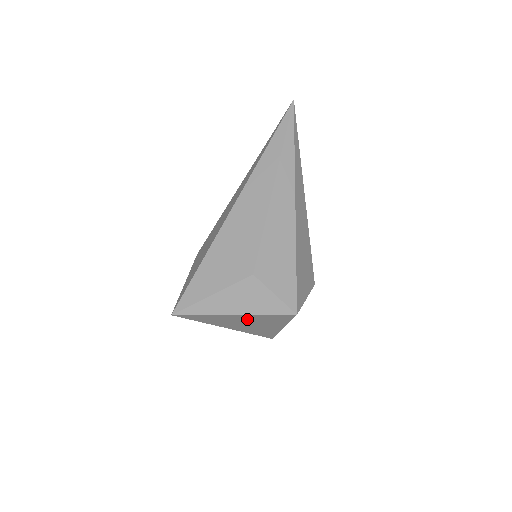
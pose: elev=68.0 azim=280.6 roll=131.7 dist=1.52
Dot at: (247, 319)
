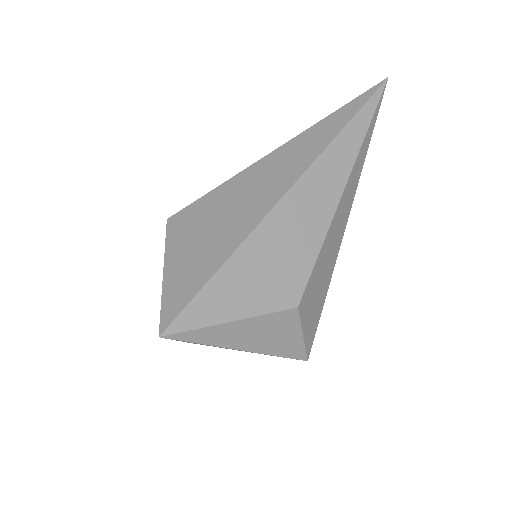
Dot at: occluded
